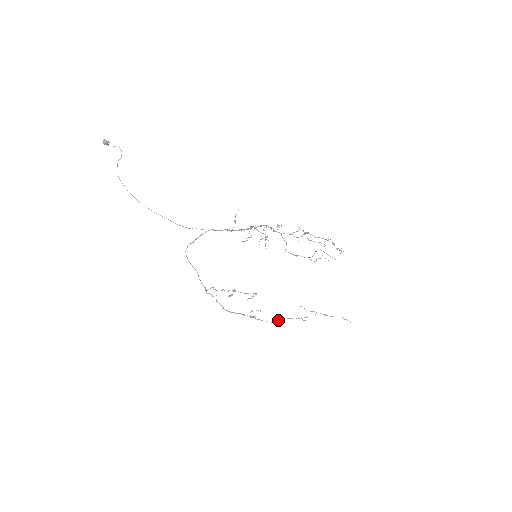
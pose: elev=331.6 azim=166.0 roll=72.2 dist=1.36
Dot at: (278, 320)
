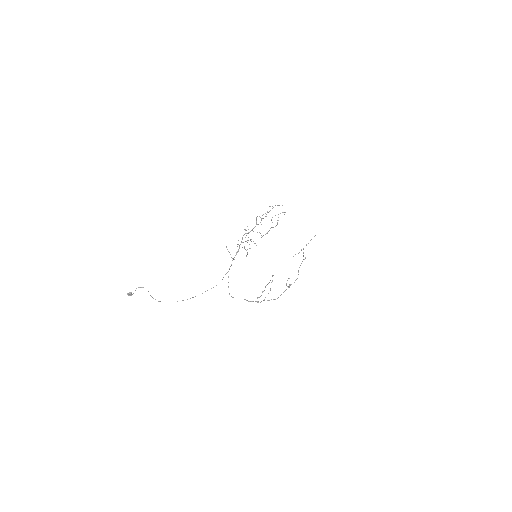
Dot at: occluded
